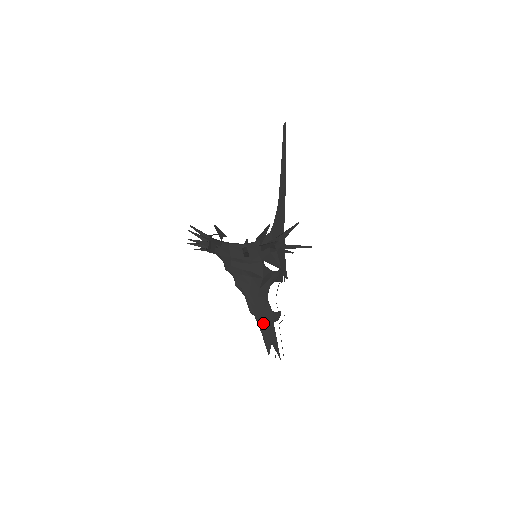
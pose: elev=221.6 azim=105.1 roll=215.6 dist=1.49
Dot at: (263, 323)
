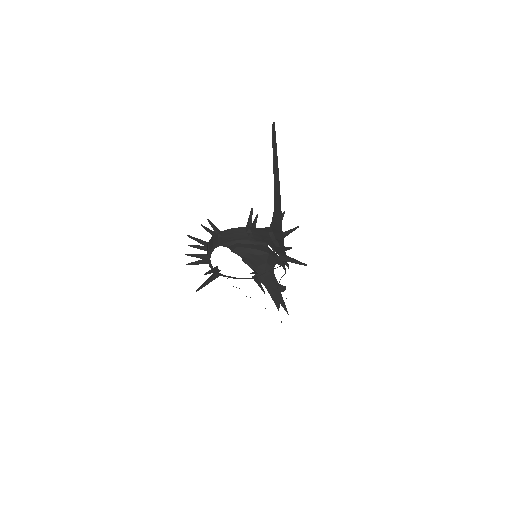
Dot at: (272, 290)
